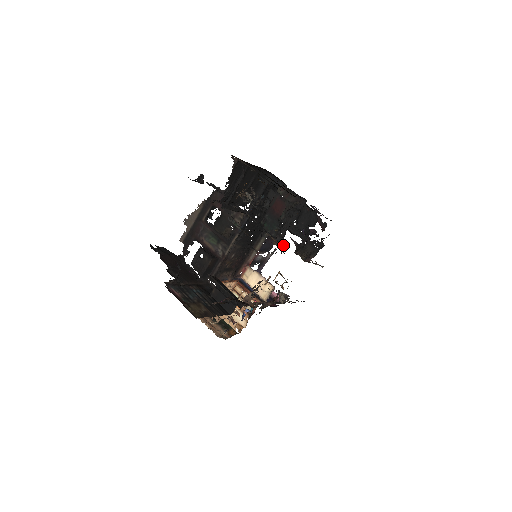
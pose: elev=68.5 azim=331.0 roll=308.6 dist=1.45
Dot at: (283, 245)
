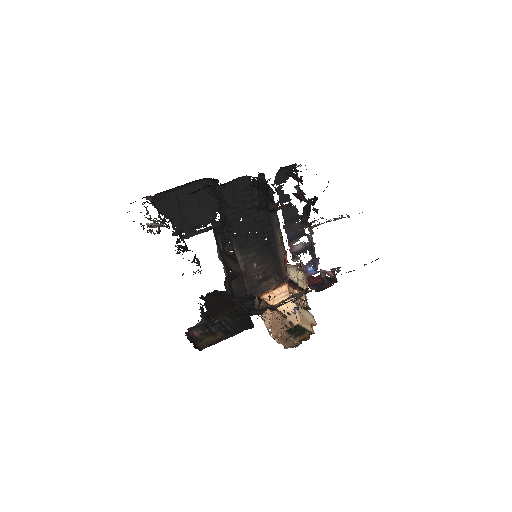
Dot at: occluded
